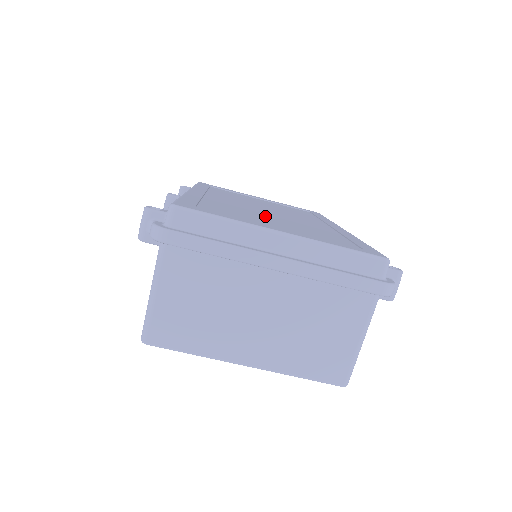
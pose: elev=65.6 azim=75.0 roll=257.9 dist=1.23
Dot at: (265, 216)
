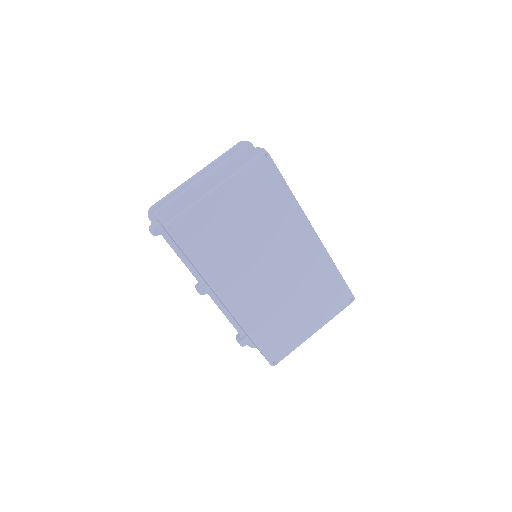
Dot at: occluded
